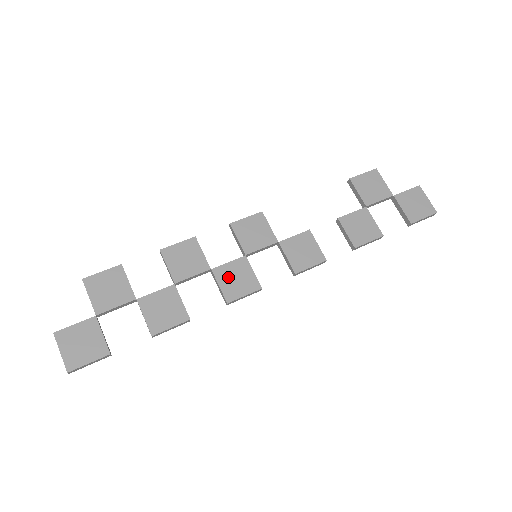
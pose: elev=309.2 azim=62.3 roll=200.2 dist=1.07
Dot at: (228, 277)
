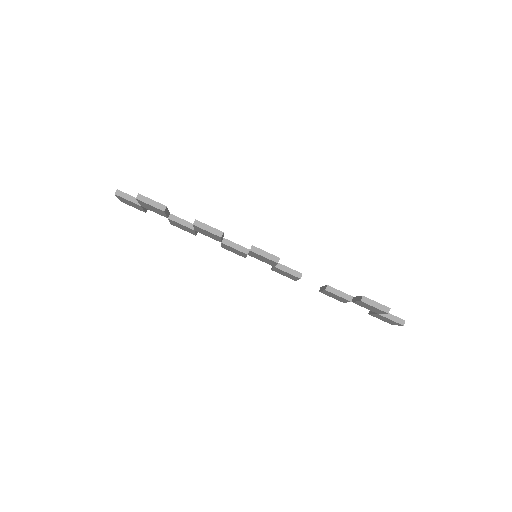
Dot at: (229, 248)
